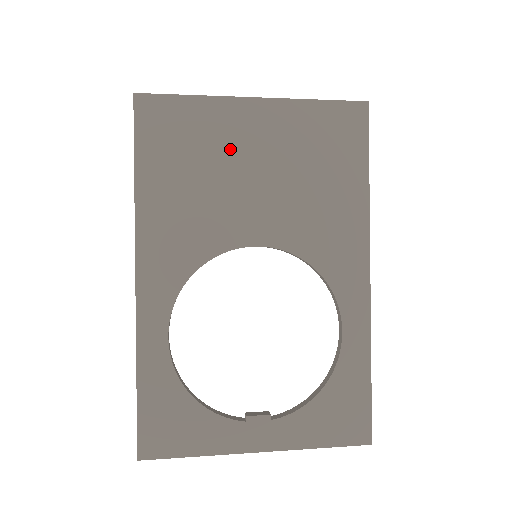
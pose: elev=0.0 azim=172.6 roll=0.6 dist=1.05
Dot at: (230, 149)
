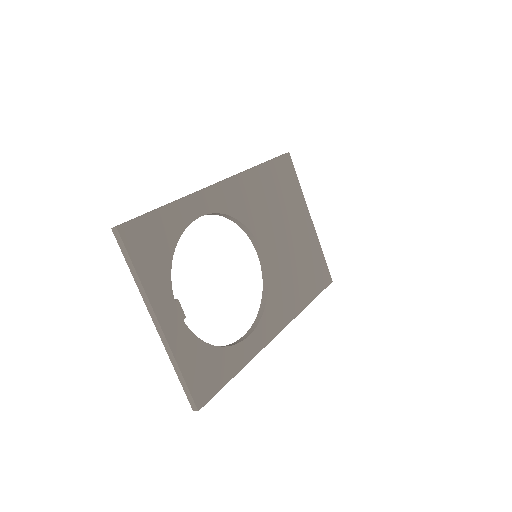
Dot at: (291, 215)
